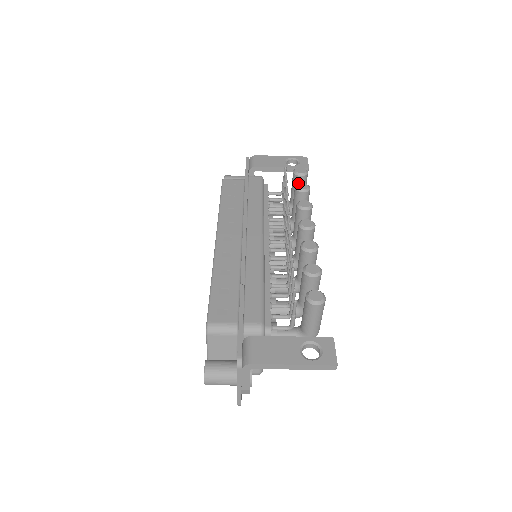
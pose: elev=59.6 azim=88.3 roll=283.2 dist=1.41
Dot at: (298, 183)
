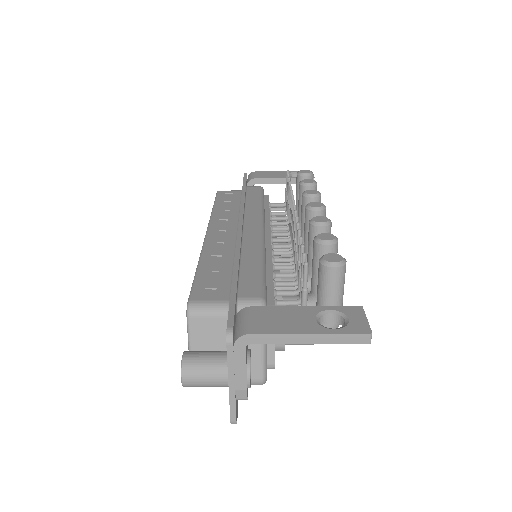
Dot at: occluded
